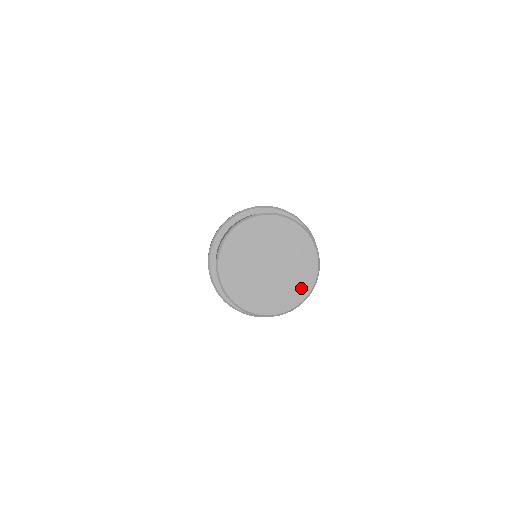
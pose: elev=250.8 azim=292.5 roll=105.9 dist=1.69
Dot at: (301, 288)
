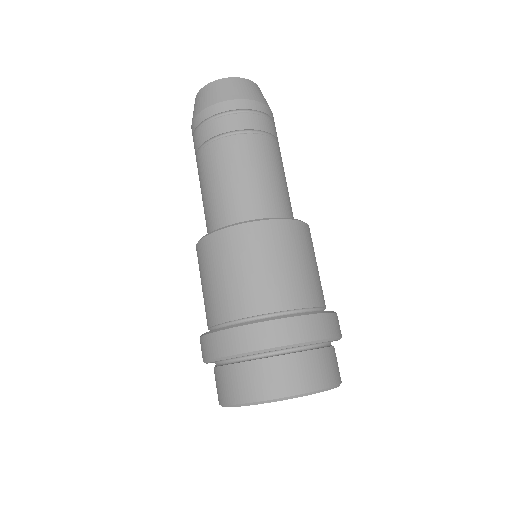
Dot at: occluded
